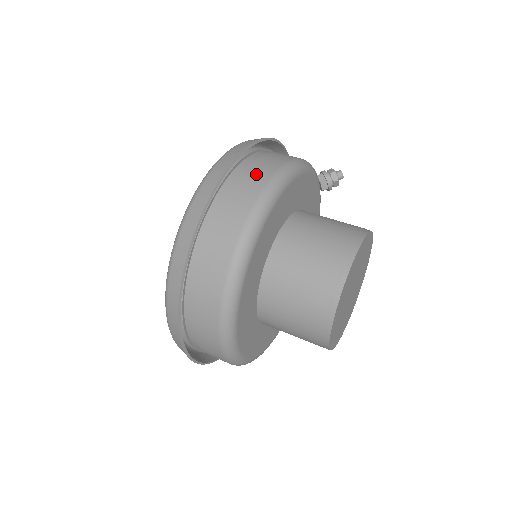
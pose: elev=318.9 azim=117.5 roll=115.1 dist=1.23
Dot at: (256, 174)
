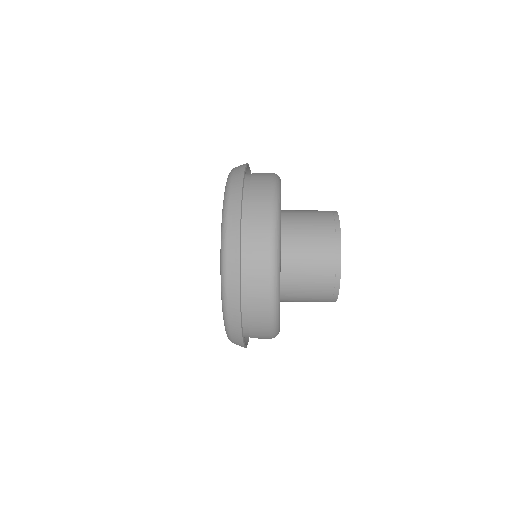
Dot at: occluded
